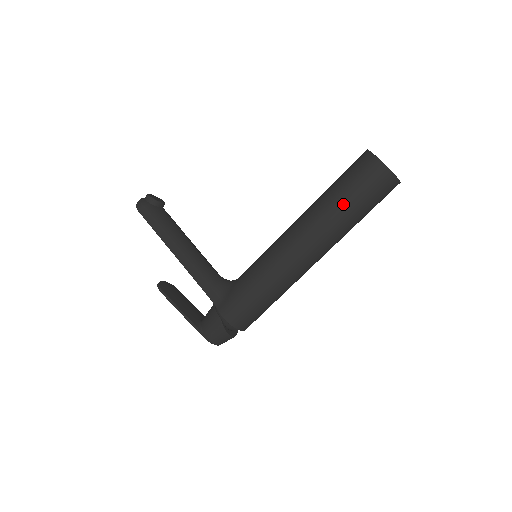
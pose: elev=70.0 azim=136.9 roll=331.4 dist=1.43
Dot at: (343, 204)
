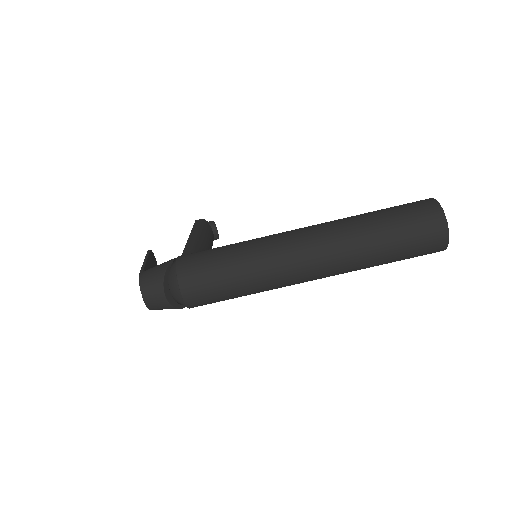
Dot at: (374, 214)
